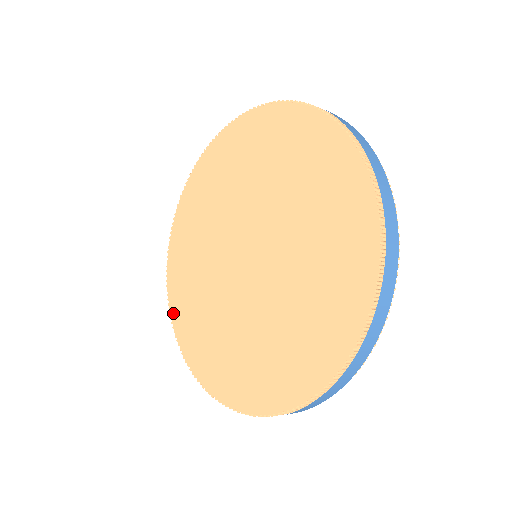
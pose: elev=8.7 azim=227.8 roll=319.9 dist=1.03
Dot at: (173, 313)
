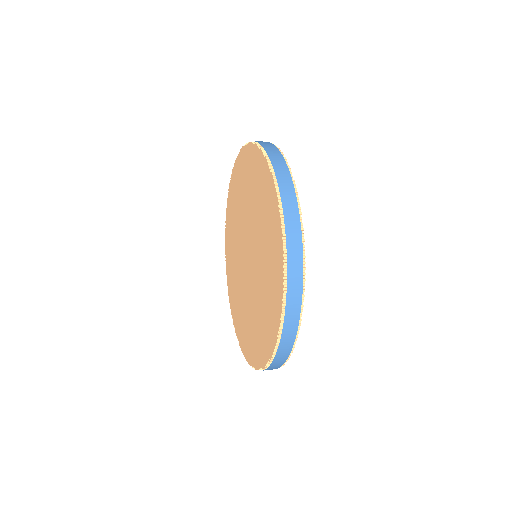
Dot at: (229, 194)
